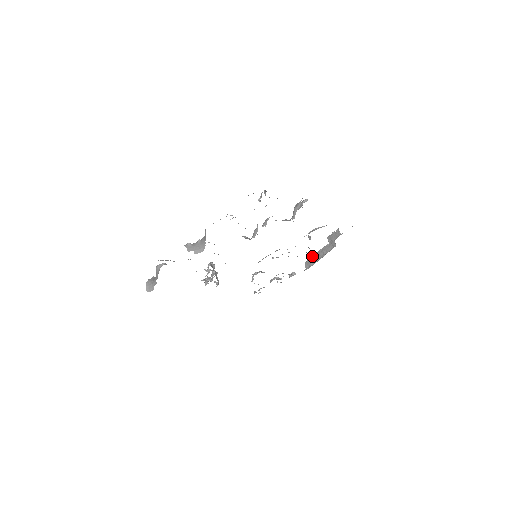
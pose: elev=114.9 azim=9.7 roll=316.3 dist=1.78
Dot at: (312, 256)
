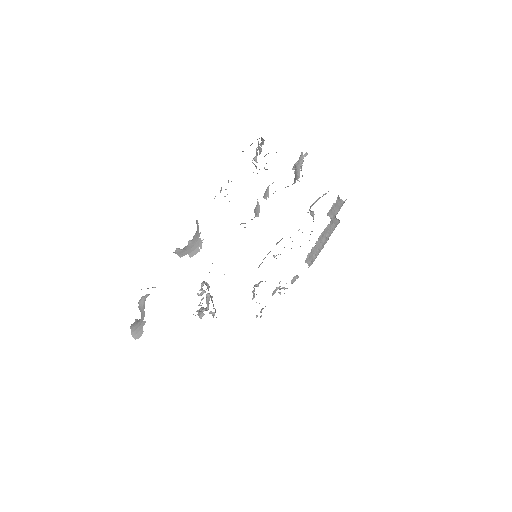
Dot at: (312, 248)
